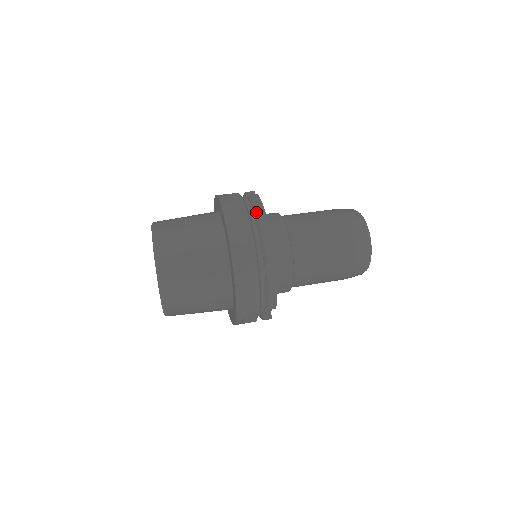
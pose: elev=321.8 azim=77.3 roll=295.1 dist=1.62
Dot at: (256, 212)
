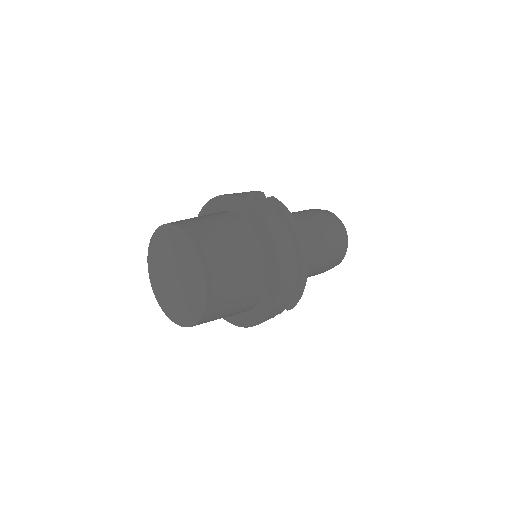
Dot at: (287, 218)
